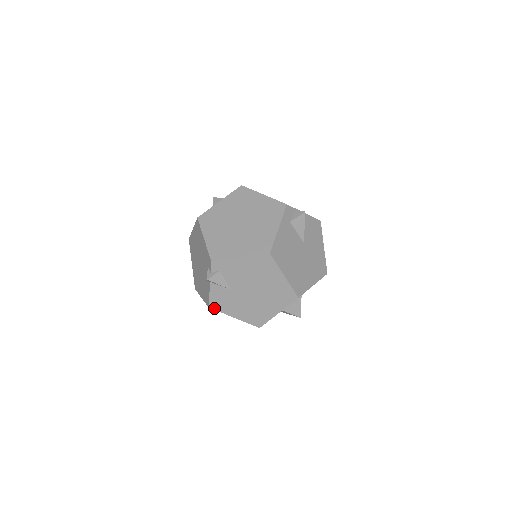
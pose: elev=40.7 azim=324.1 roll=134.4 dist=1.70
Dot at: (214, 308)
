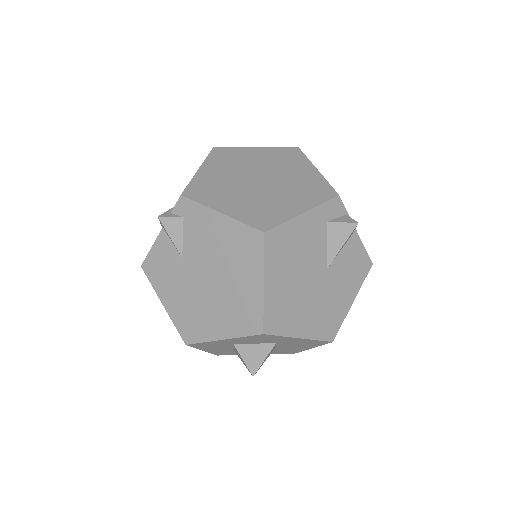
Dot at: (147, 272)
